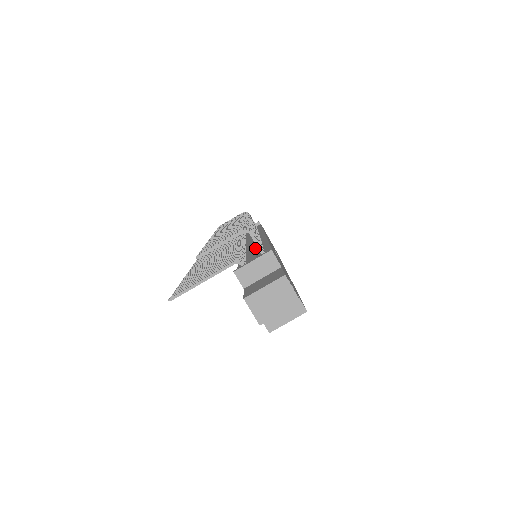
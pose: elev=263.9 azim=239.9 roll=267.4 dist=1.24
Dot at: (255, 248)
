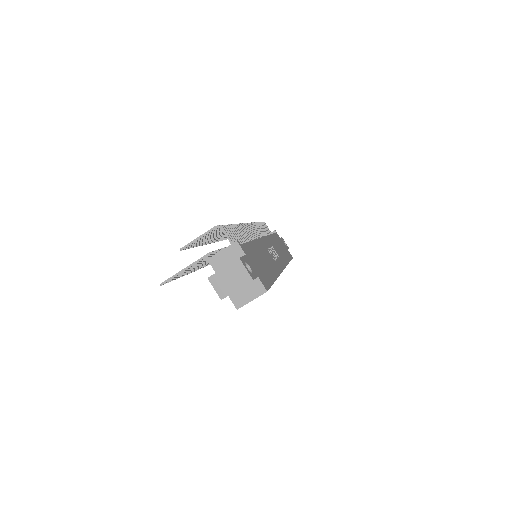
Dot at: occluded
